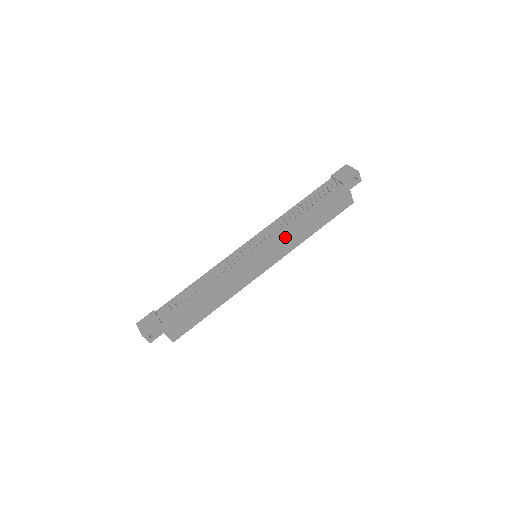
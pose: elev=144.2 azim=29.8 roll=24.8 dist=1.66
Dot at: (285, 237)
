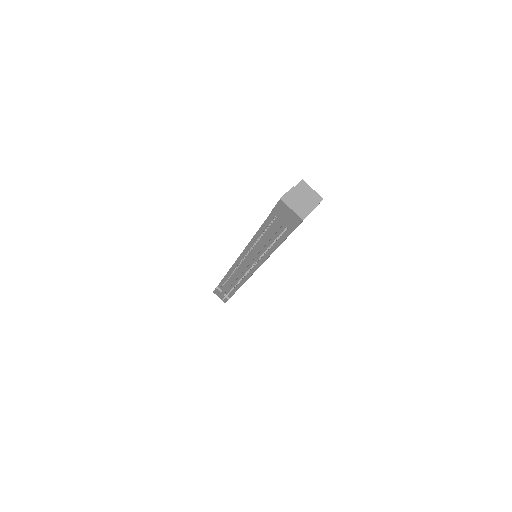
Dot at: occluded
